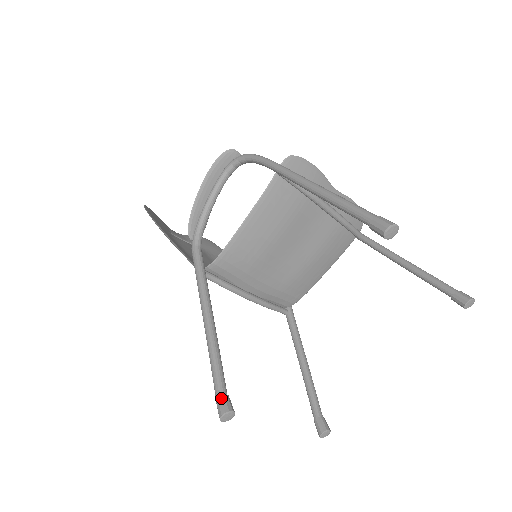
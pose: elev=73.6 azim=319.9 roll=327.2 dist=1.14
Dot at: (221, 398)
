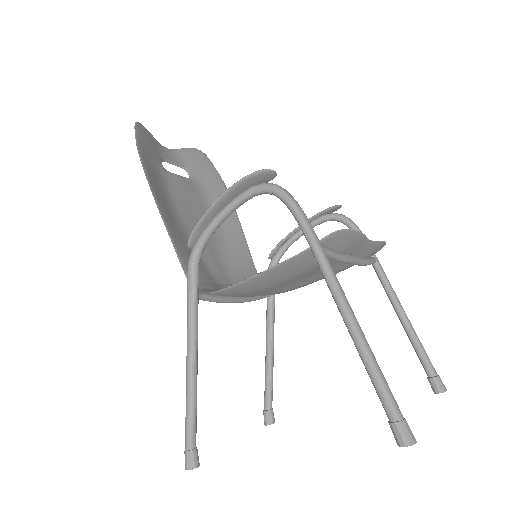
Dot at: (190, 453)
